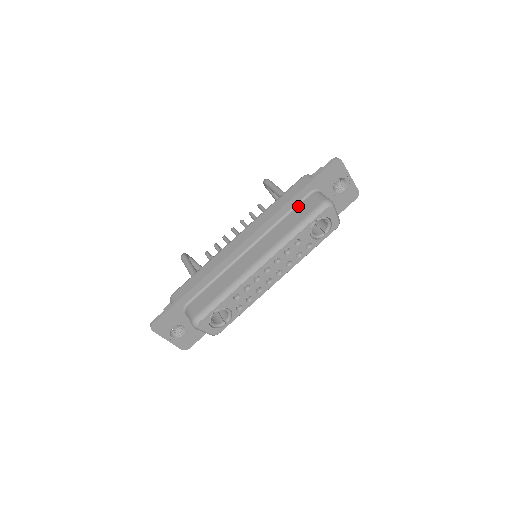
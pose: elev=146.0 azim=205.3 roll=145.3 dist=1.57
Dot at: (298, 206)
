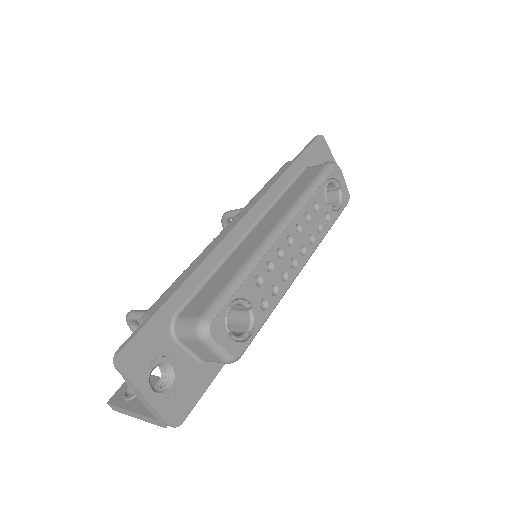
Dot at: (296, 180)
